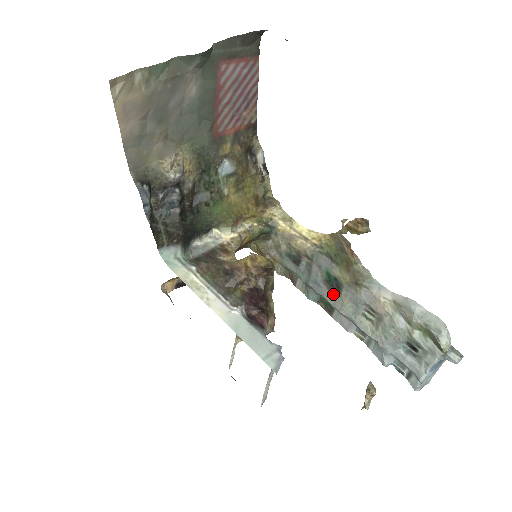
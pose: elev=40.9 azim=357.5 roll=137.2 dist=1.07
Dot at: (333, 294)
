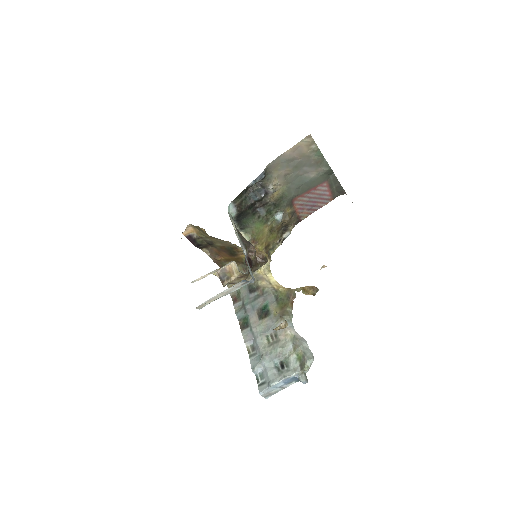
Dot at: (258, 317)
